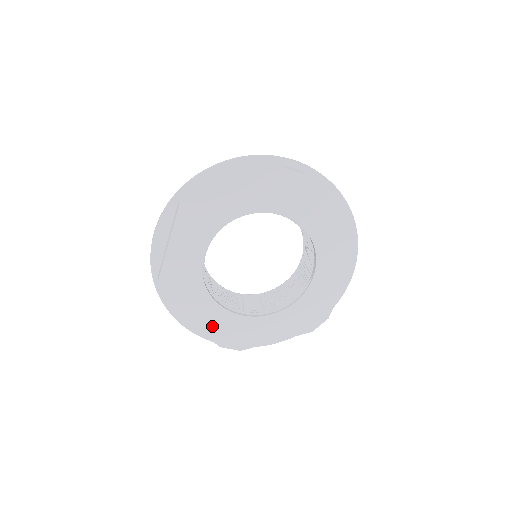
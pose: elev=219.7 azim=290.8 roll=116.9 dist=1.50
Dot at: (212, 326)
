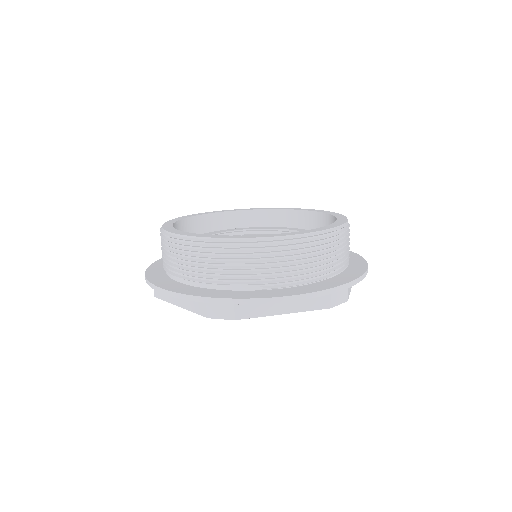
Dot at: occluded
